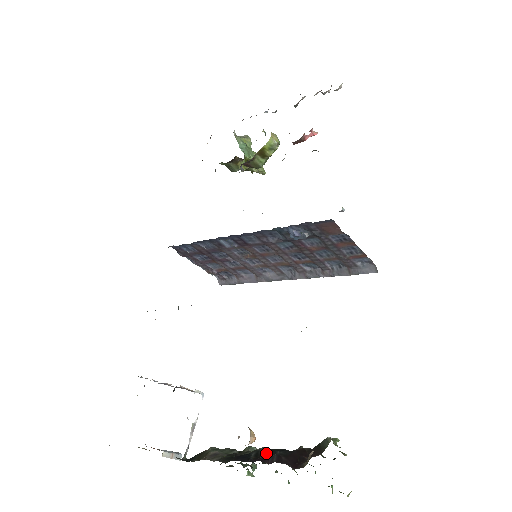
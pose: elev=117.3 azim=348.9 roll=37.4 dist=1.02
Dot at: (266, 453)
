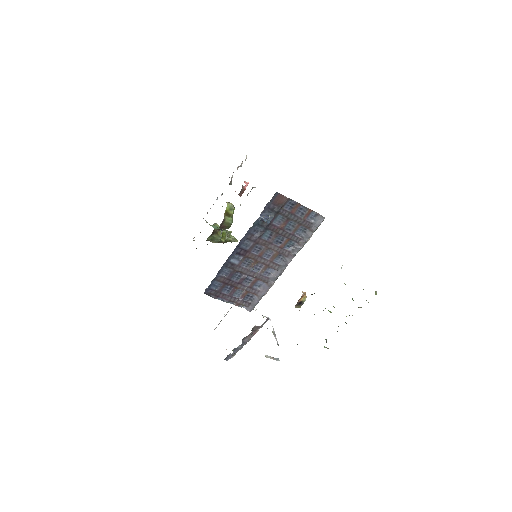
Dot at: occluded
